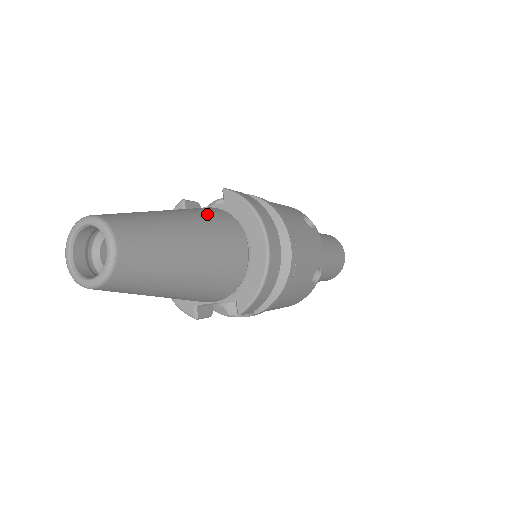
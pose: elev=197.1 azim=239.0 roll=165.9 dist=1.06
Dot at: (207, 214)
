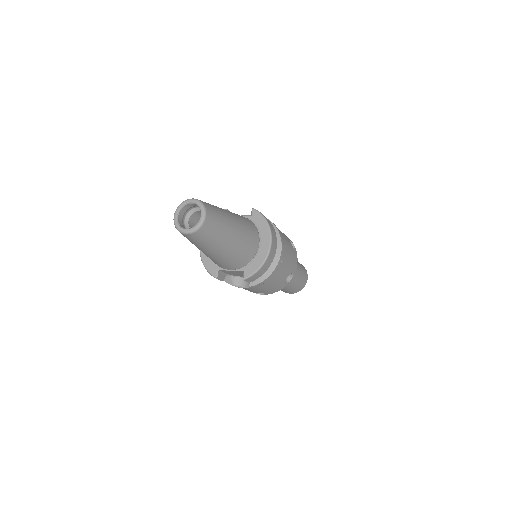
Dot at: (243, 218)
